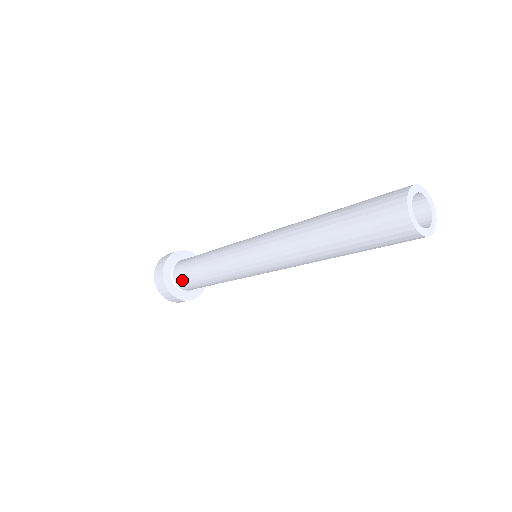
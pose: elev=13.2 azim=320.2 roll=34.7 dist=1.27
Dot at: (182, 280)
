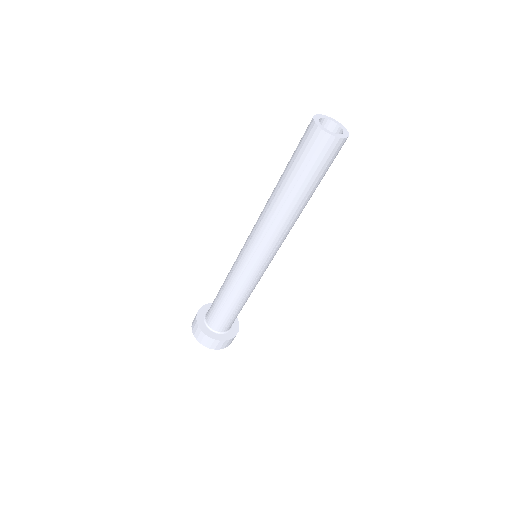
Dot at: (215, 321)
